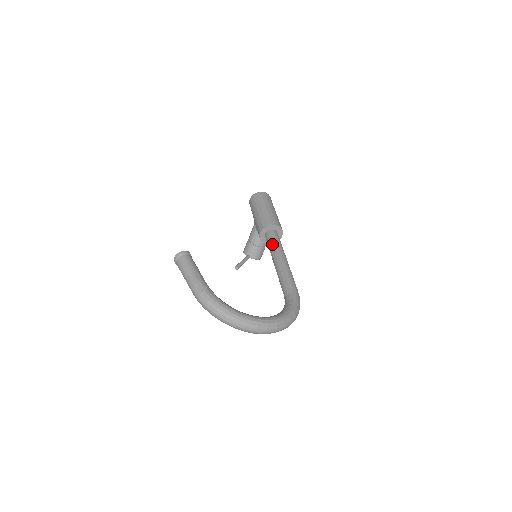
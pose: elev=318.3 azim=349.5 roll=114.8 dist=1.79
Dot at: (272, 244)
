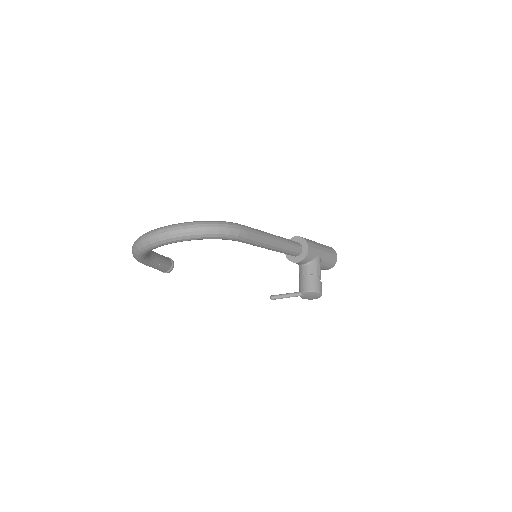
Dot at: occluded
